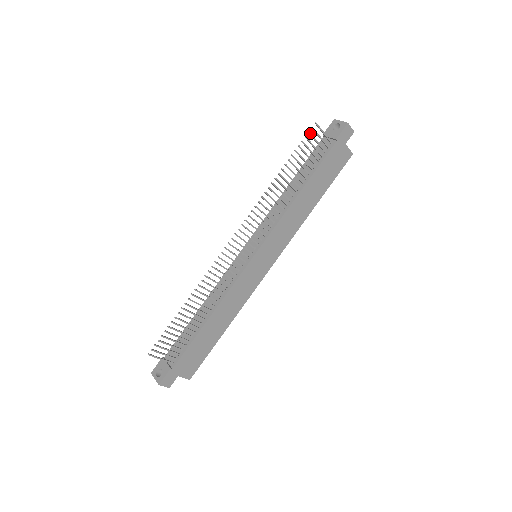
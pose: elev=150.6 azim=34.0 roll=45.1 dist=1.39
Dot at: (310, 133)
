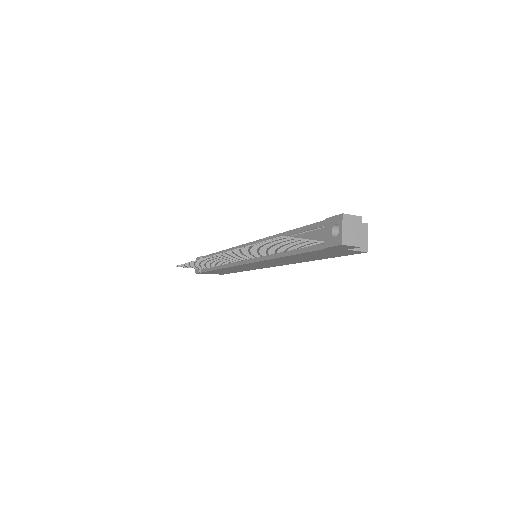
Dot at: (276, 240)
